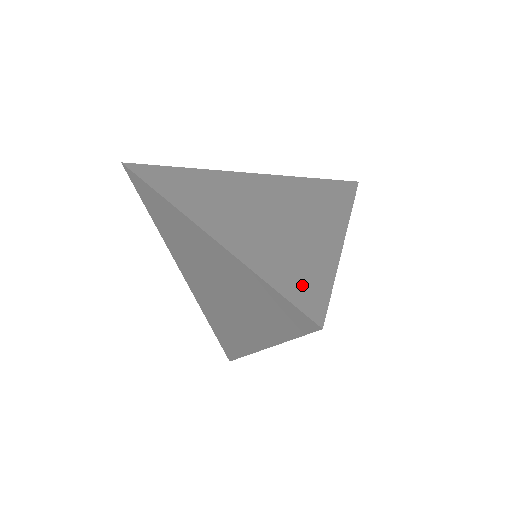
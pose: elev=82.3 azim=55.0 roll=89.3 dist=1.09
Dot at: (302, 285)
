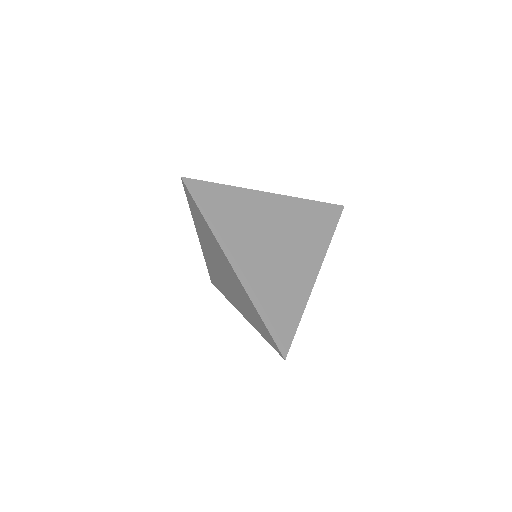
Dot at: (282, 324)
